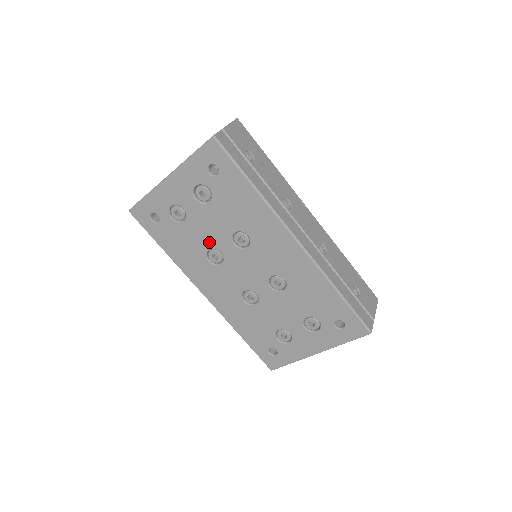
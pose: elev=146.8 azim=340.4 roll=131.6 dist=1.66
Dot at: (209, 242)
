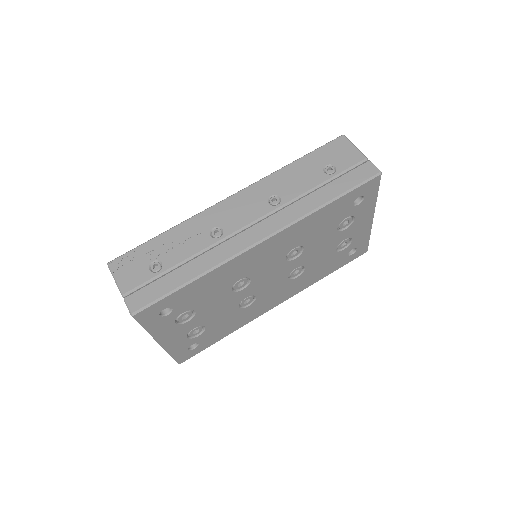
Dot at: (232, 308)
